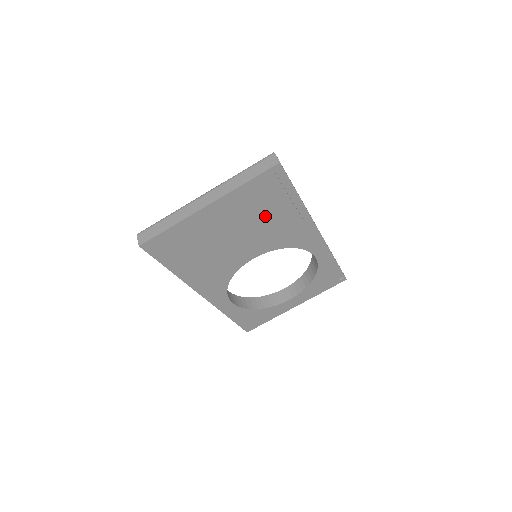
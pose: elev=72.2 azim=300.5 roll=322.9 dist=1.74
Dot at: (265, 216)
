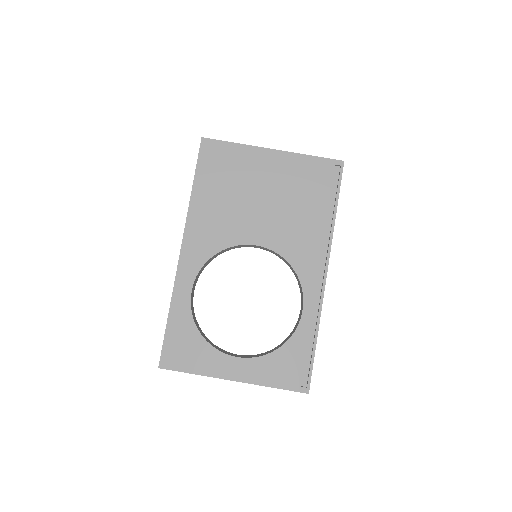
Dot at: (300, 203)
